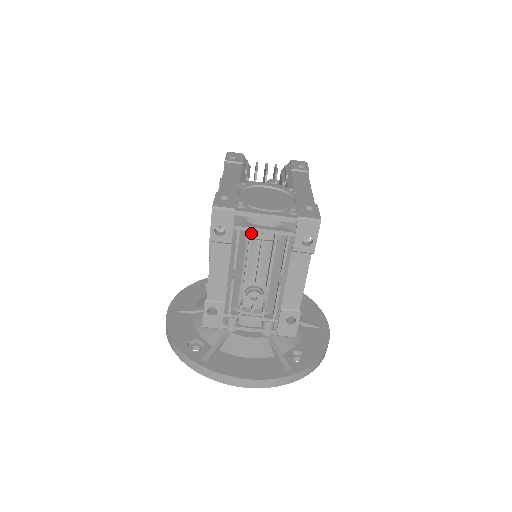
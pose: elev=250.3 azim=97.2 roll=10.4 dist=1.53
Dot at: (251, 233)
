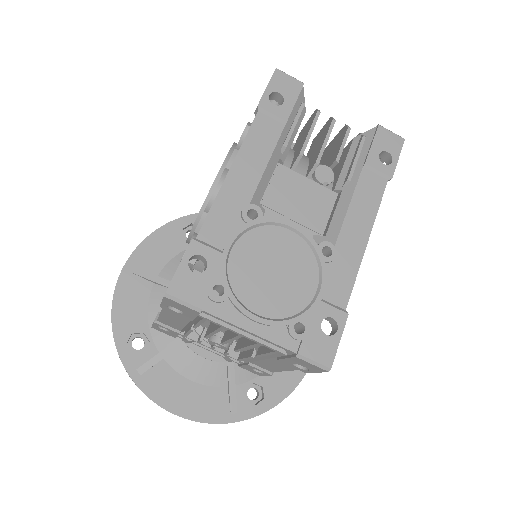
Dot at: (222, 327)
